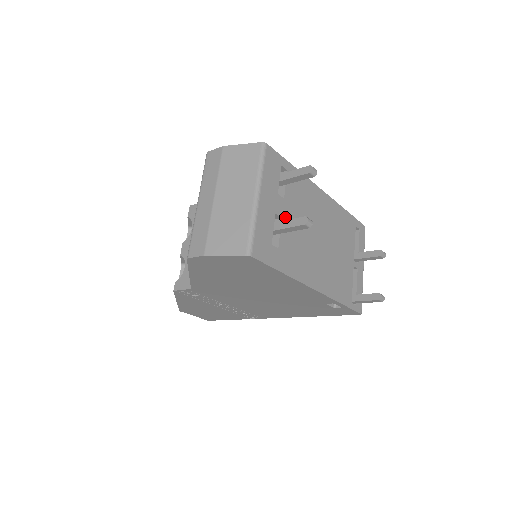
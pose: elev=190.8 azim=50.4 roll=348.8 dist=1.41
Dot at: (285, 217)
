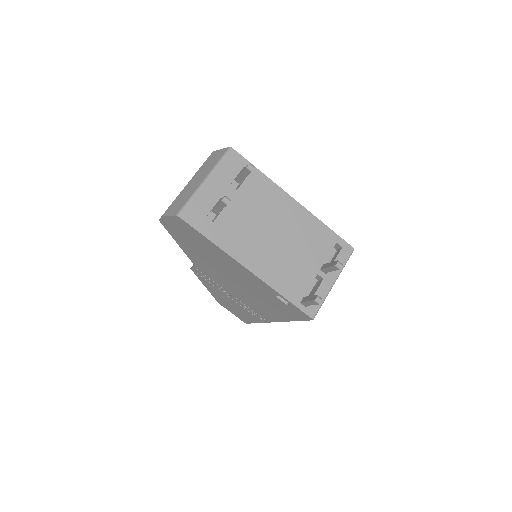
Dot at: (232, 203)
